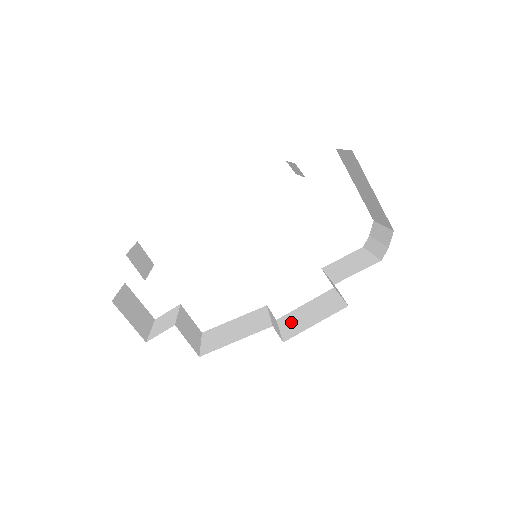
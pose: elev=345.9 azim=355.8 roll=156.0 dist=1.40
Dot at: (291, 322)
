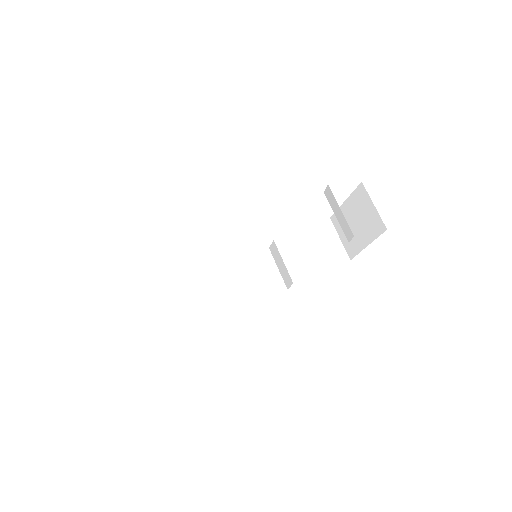
Dot at: (235, 280)
